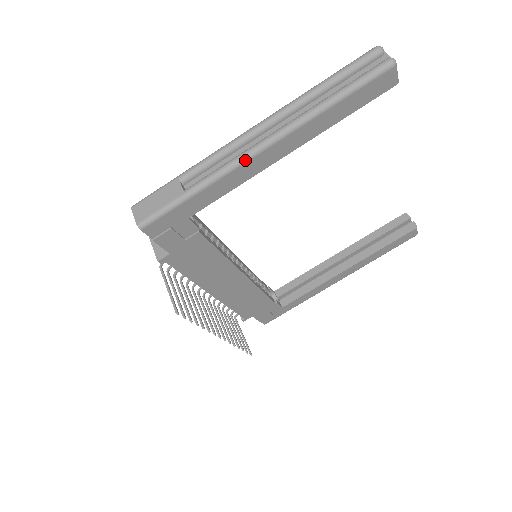
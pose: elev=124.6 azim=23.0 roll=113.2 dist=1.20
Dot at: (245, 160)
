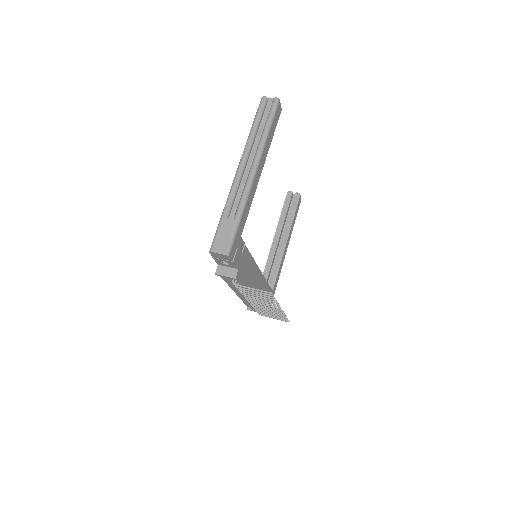
Dot at: (252, 183)
